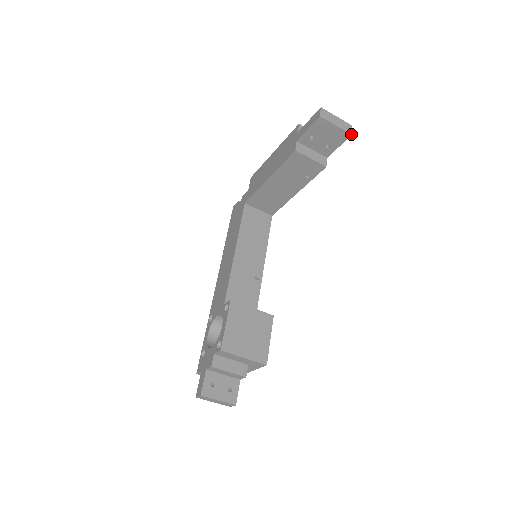
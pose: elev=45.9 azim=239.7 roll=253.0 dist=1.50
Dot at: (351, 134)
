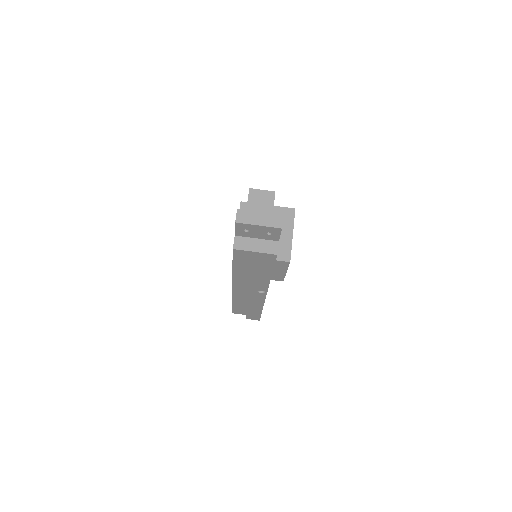
Dot at: occluded
